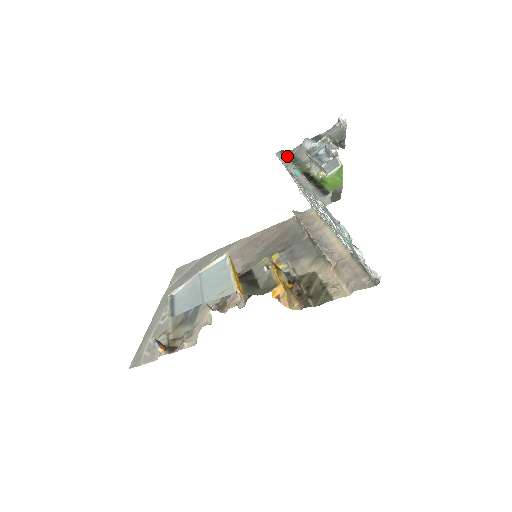
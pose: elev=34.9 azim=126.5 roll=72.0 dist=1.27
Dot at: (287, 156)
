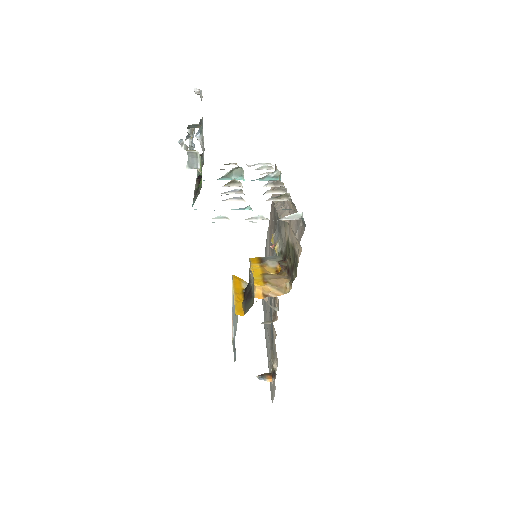
Dot at: occluded
